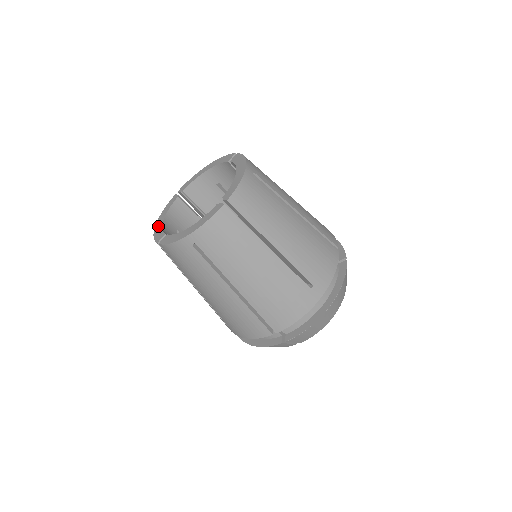
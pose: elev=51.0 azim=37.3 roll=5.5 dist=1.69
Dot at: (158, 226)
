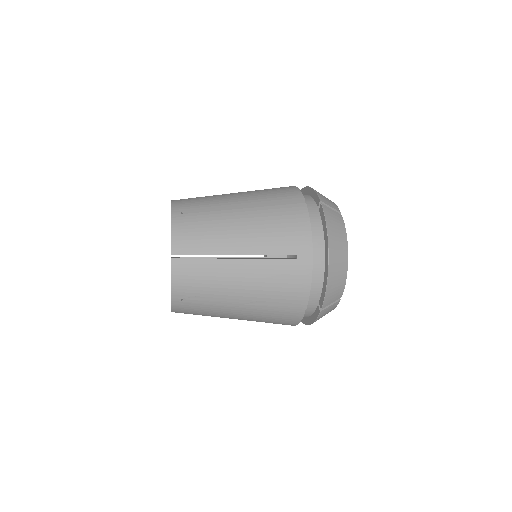
Dot at: occluded
